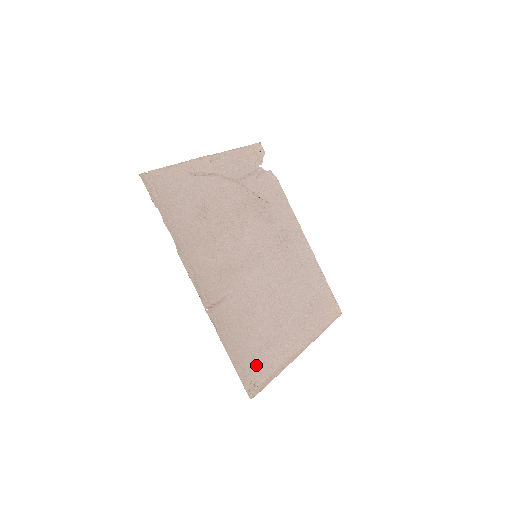
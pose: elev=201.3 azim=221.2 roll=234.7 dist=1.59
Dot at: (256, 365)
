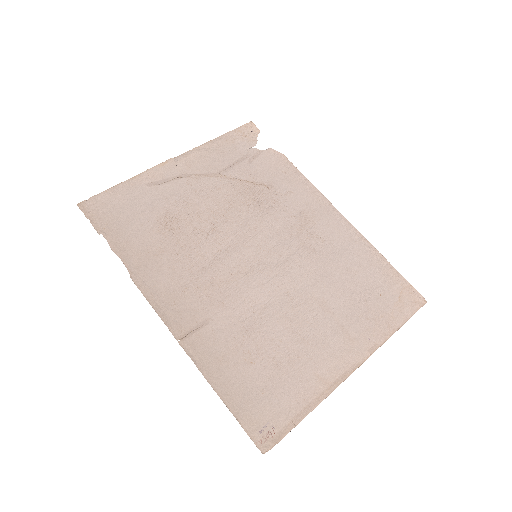
Dot at: (269, 402)
